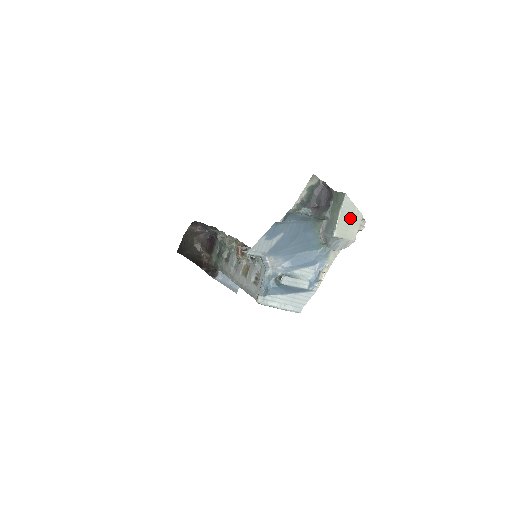
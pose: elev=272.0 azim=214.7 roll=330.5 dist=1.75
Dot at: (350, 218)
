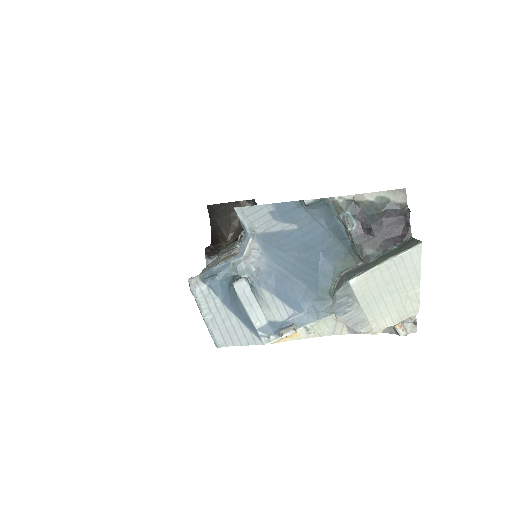
Dot at: (397, 289)
